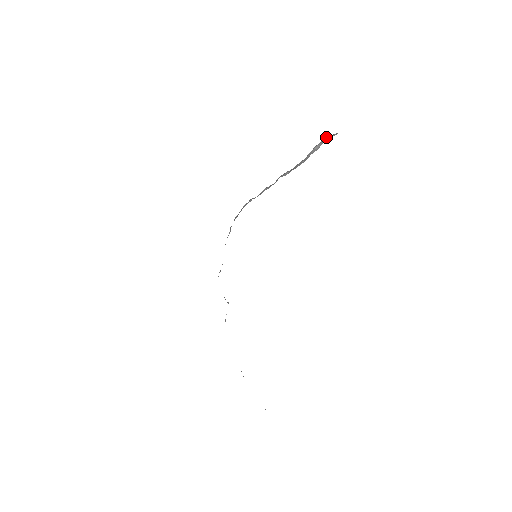
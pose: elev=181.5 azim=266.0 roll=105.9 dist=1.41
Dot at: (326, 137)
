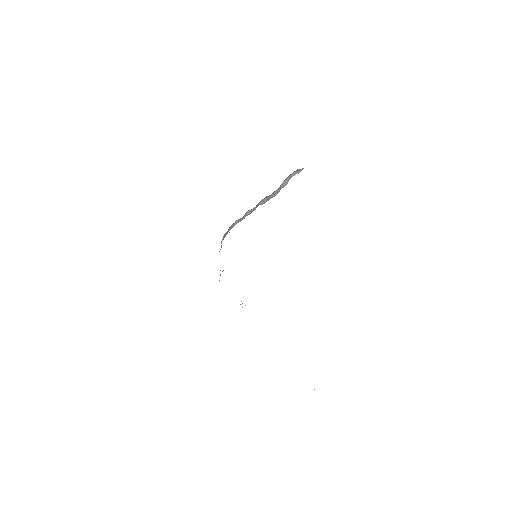
Dot at: (292, 173)
